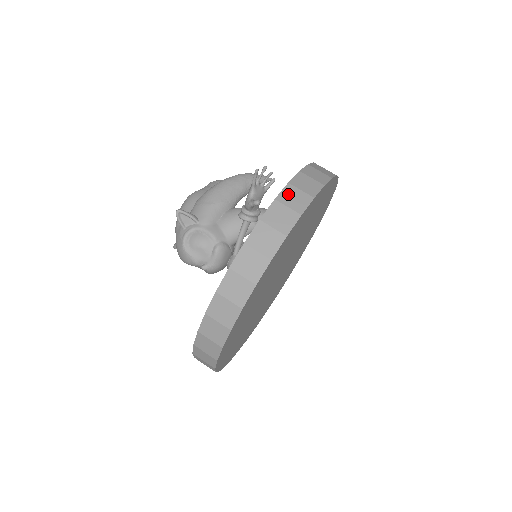
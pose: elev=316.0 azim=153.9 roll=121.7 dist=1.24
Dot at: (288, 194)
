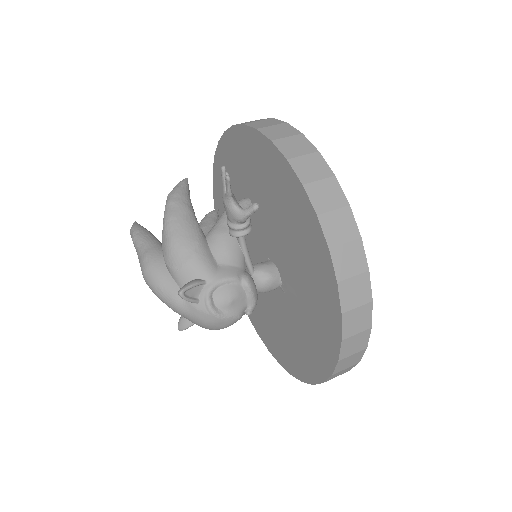
Dot at: (302, 169)
